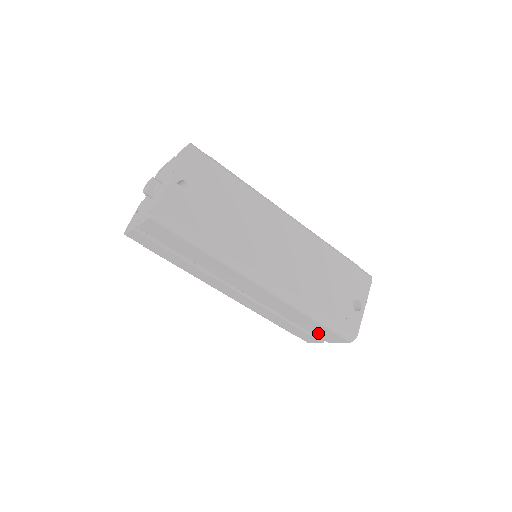
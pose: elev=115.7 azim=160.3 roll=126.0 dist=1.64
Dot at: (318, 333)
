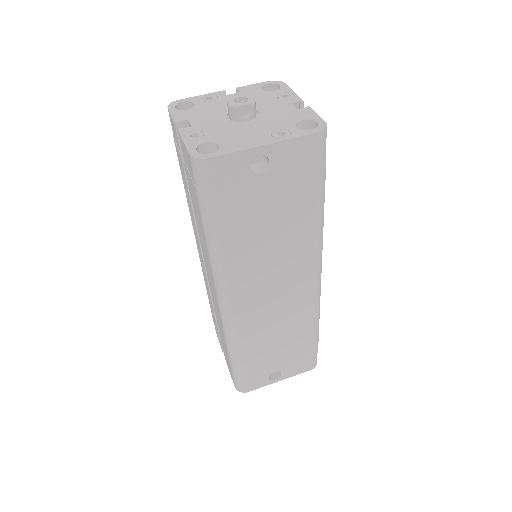
Dot at: occluded
